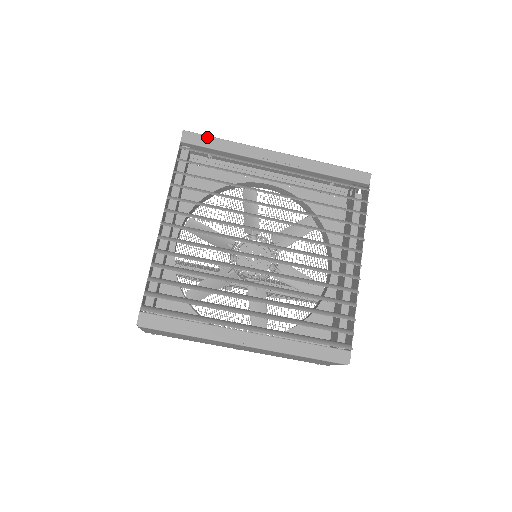
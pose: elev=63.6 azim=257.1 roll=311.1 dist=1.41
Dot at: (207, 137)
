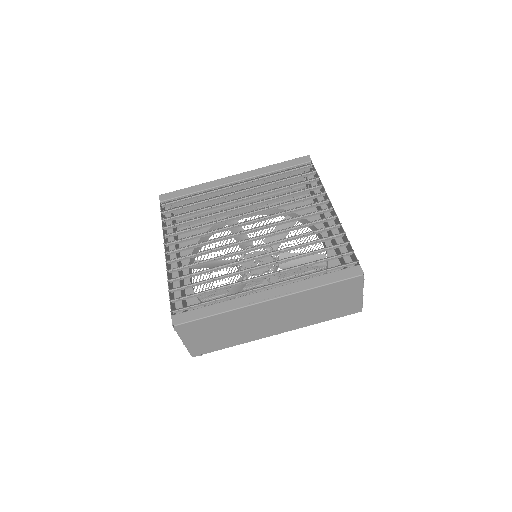
Dot at: (178, 191)
